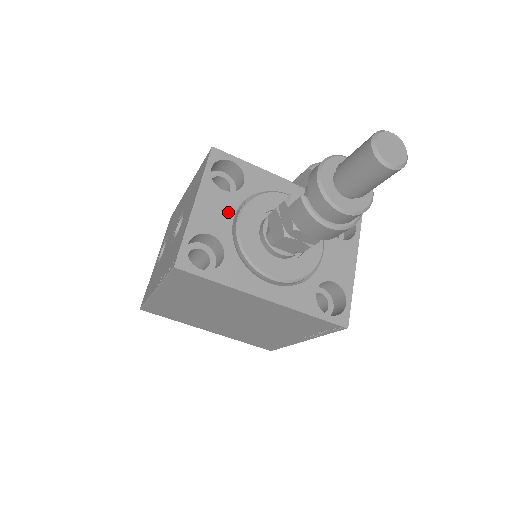
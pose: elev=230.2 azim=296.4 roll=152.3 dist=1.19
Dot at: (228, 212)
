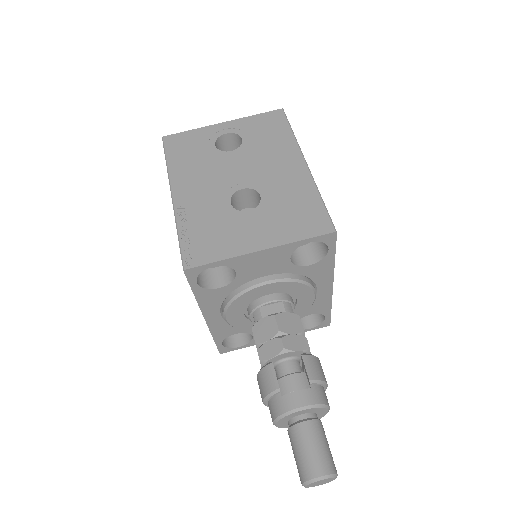
Dot at: (269, 271)
